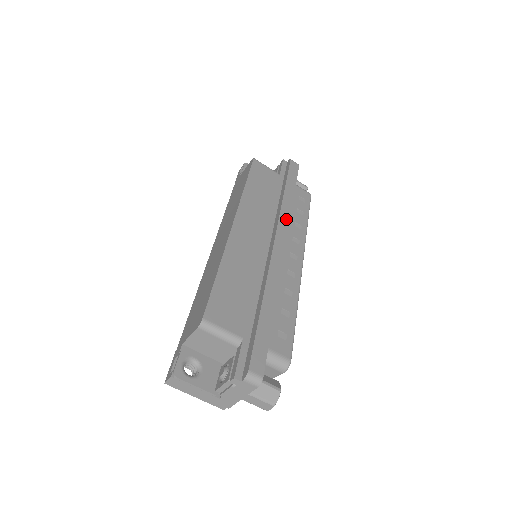
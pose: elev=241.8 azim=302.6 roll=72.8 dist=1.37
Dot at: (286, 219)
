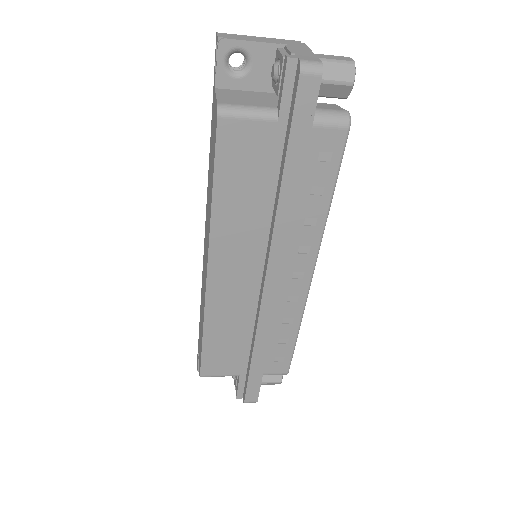
Dot at: (283, 241)
